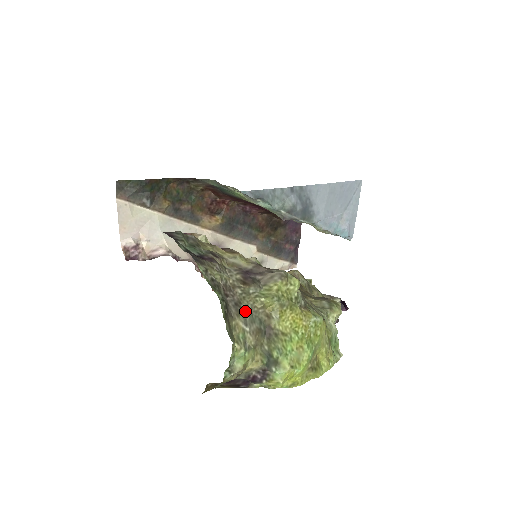
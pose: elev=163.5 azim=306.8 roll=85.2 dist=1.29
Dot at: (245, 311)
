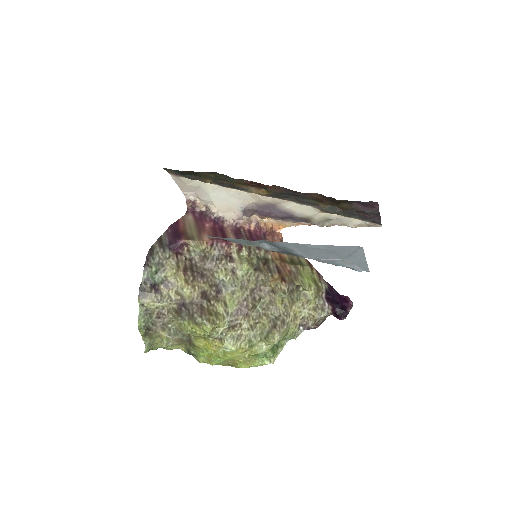
Dot at: (171, 329)
